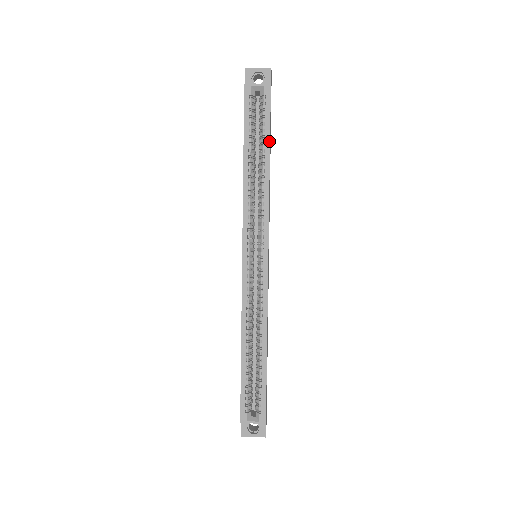
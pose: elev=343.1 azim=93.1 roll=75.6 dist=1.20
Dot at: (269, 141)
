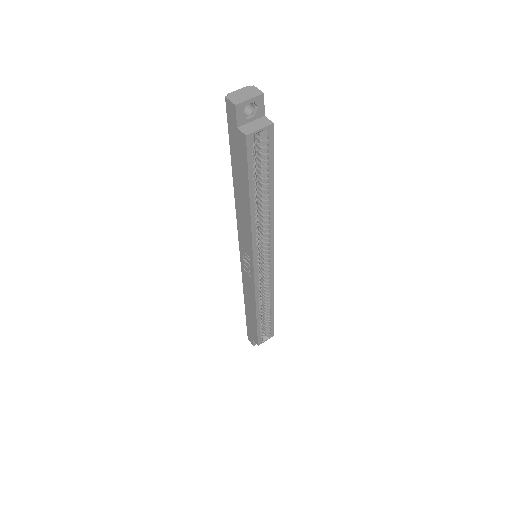
Dot at: (273, 178)
